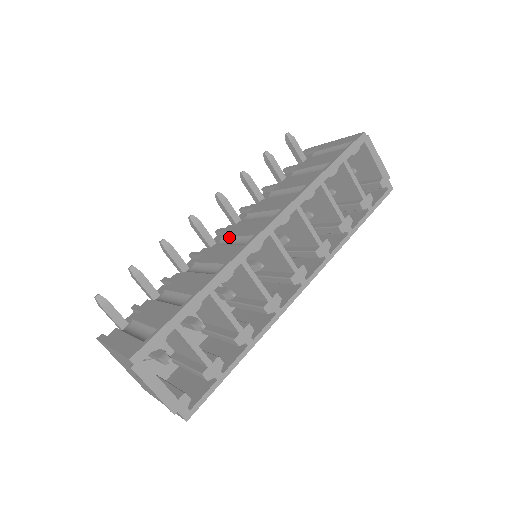
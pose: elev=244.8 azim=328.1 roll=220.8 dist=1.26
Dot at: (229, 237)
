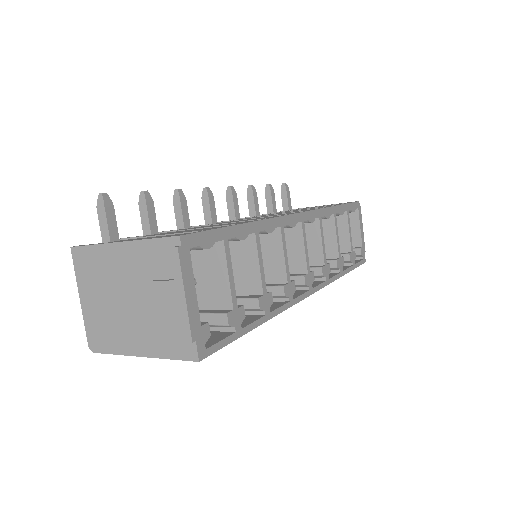
Dot at: (245, 219)
